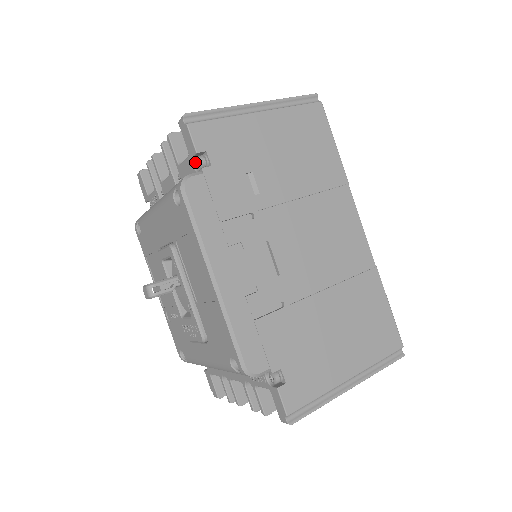
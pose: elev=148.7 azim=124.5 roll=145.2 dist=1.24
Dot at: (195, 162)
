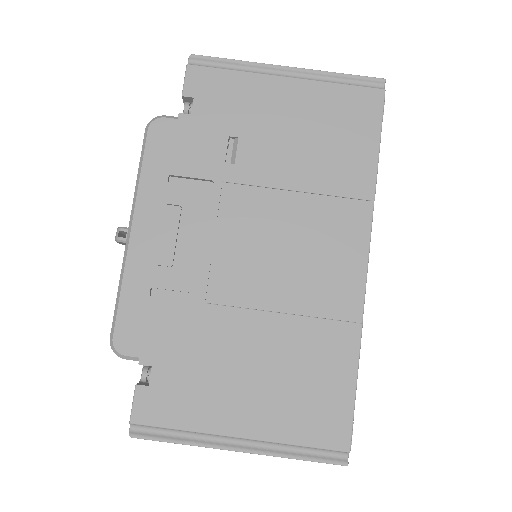
Dot at: occluded
